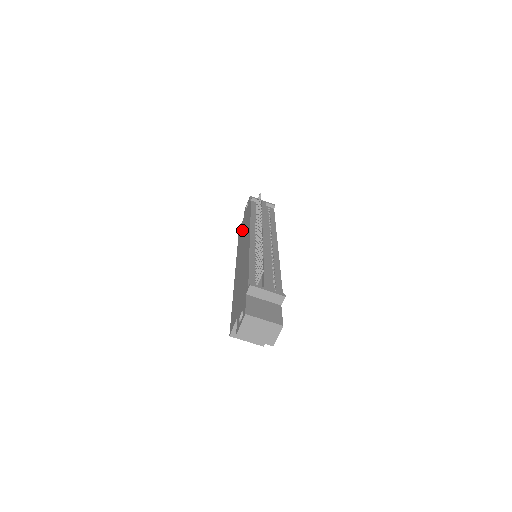
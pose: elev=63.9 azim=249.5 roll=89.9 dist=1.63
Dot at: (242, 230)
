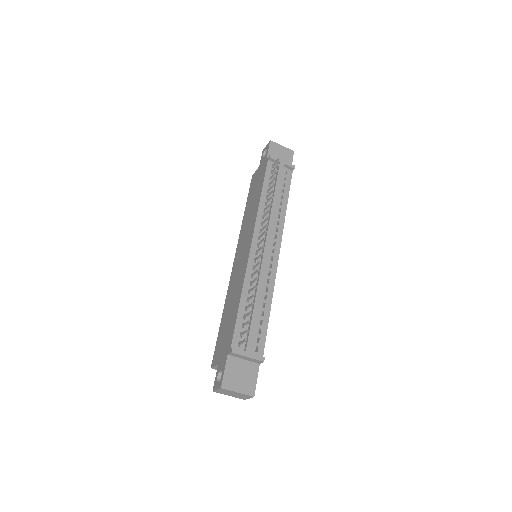
Dot at: (252, 195)
